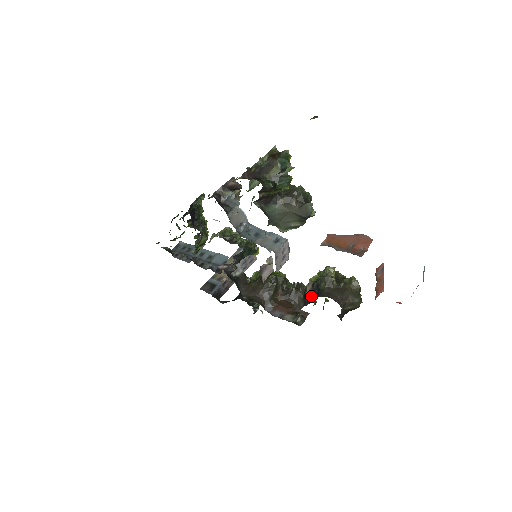
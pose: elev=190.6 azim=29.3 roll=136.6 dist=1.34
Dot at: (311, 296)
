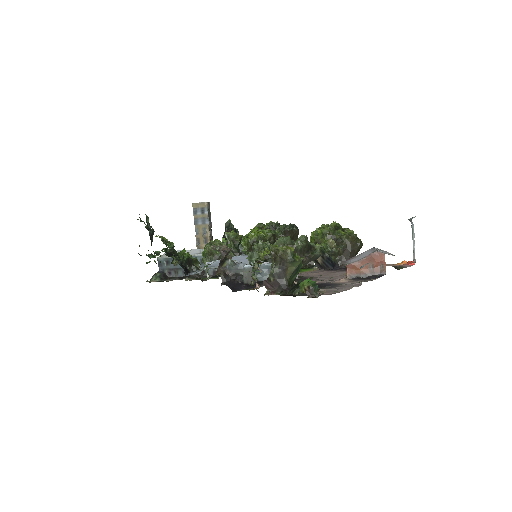
Dot at: (326, 265)
